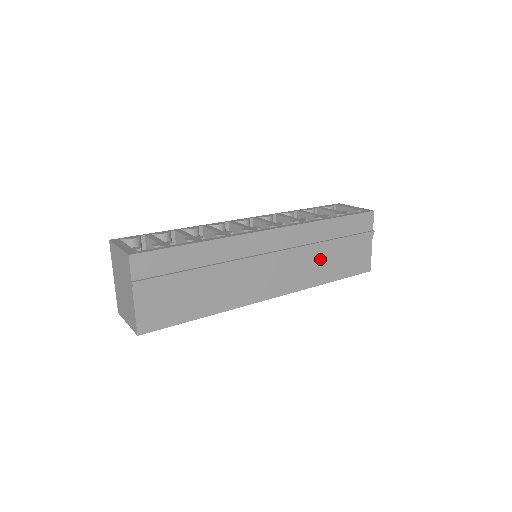
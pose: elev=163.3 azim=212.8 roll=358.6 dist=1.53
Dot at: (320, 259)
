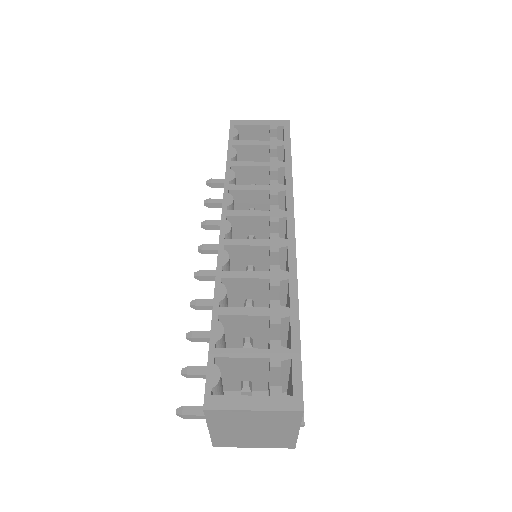
Dot at: occluded
